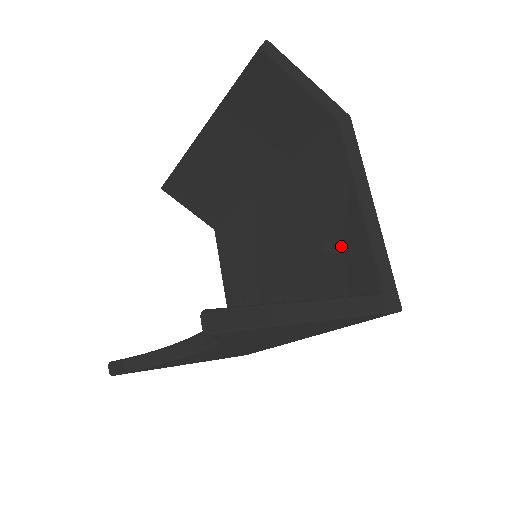
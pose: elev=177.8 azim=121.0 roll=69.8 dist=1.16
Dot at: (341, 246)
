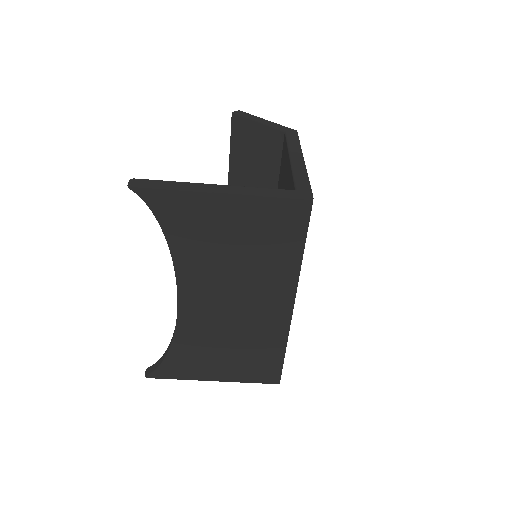
Dot at: occluded
